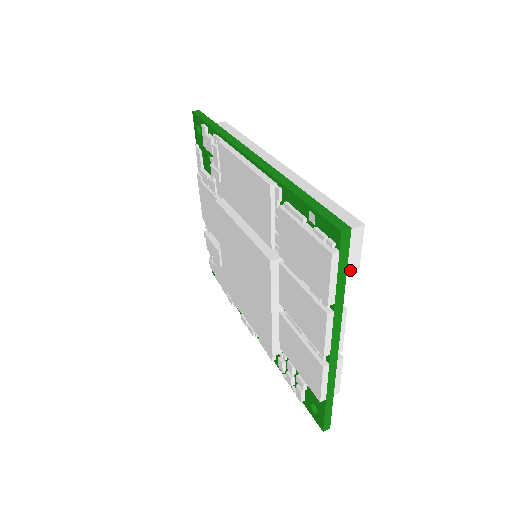
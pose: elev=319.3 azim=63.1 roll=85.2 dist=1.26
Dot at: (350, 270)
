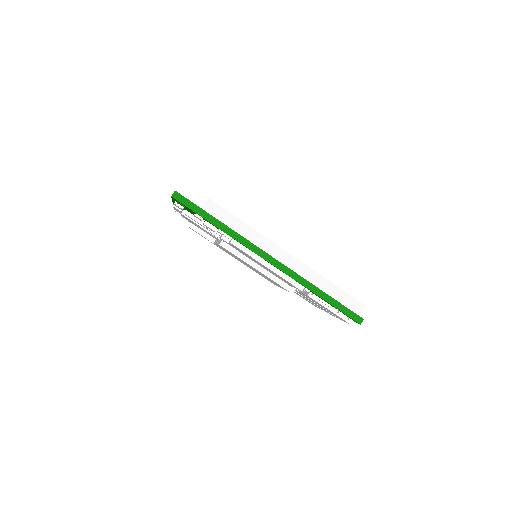
Dot at: occluded
